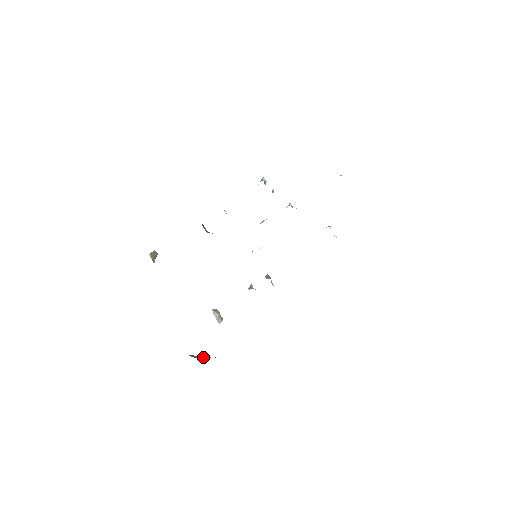
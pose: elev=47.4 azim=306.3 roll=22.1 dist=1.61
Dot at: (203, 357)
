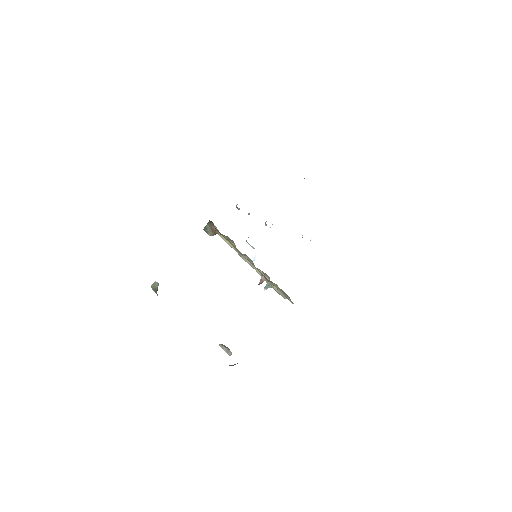
Dot at: (234, 364)
